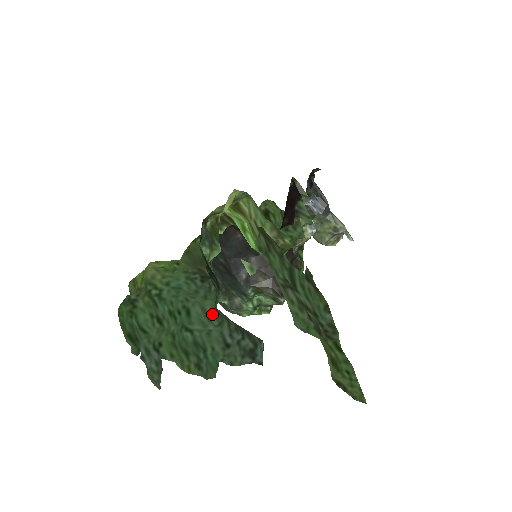
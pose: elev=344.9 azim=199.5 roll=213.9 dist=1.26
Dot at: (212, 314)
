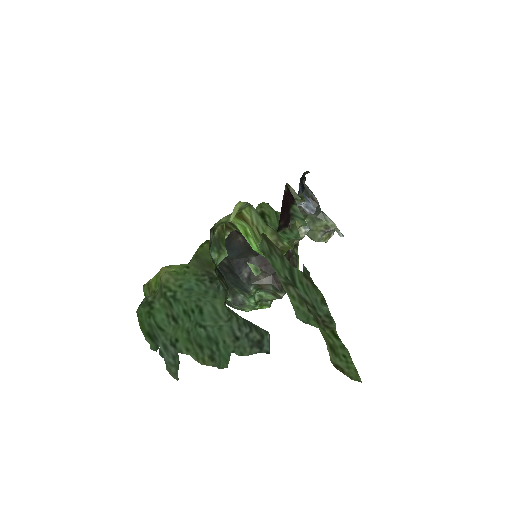
Dot at: (222, 311)
